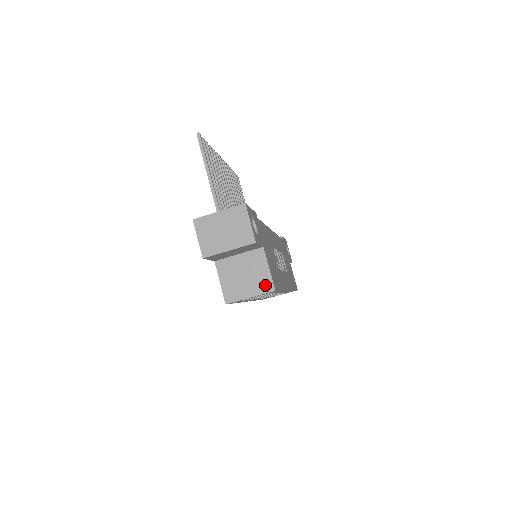
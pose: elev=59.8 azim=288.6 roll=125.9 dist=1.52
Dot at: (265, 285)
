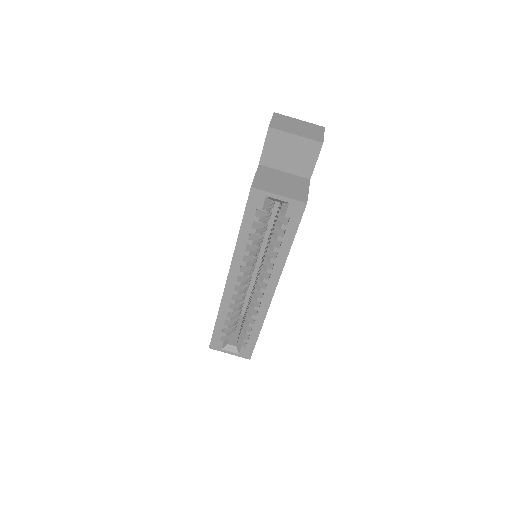
Dot at: (299, 196)
